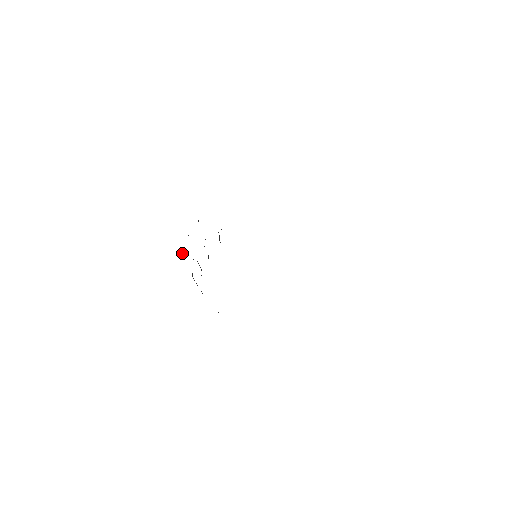
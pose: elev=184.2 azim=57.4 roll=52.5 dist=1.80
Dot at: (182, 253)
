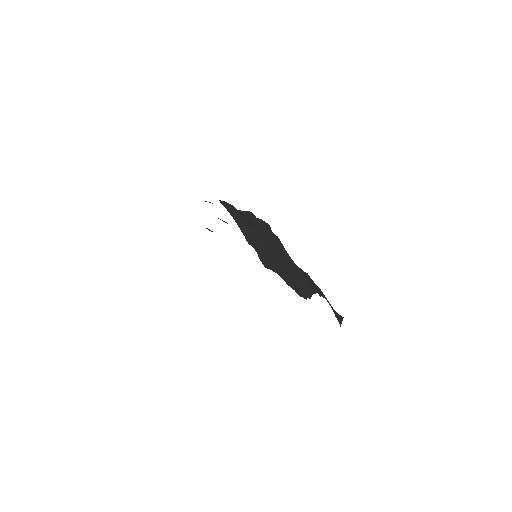
Dot at: occluded
